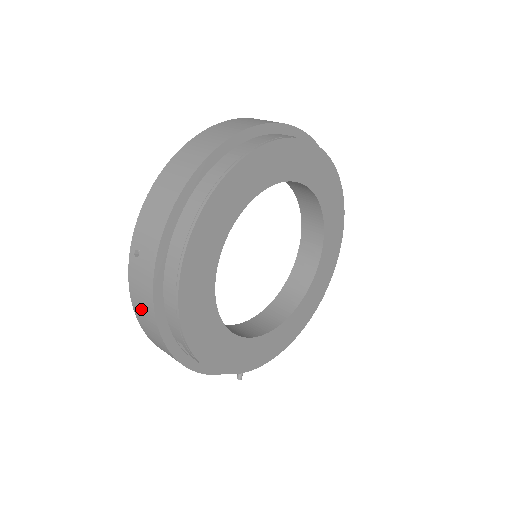
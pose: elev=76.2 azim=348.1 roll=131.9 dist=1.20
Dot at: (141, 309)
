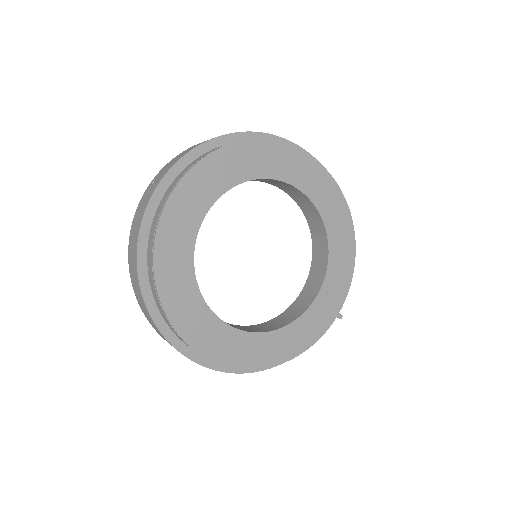
Dot at: occluded
